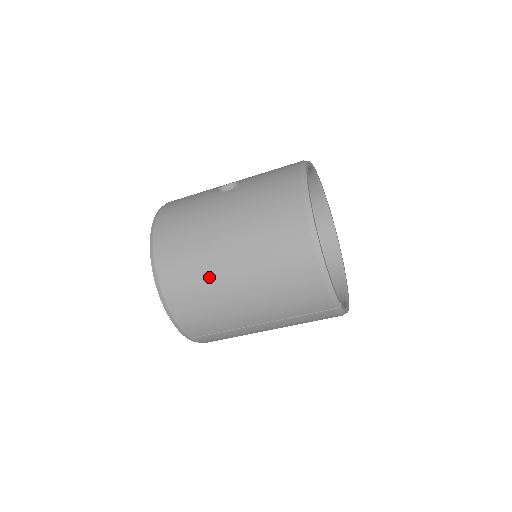
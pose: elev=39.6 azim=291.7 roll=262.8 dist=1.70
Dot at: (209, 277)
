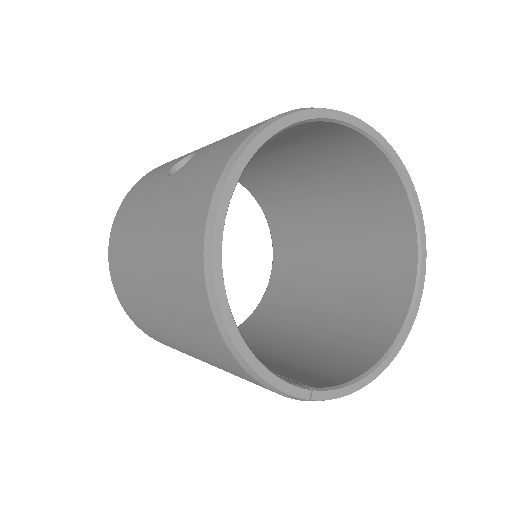
Dot at: (143, 309)
